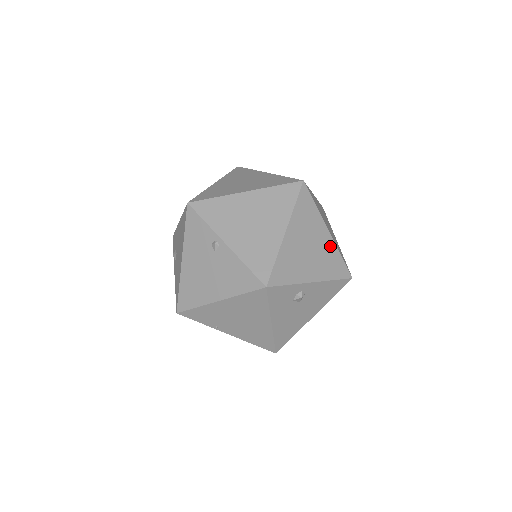
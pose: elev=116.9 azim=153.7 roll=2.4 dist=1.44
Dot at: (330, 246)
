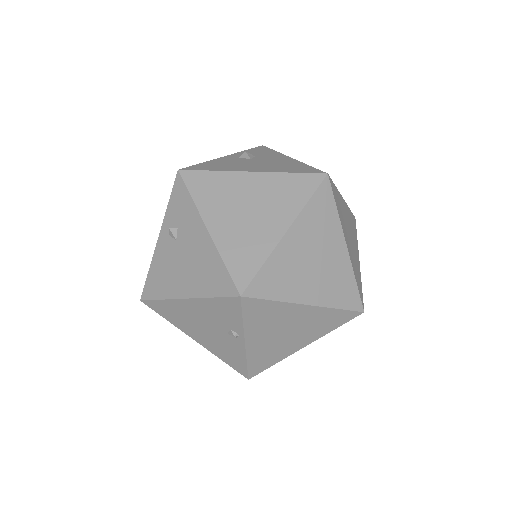
Dot at: occluded
